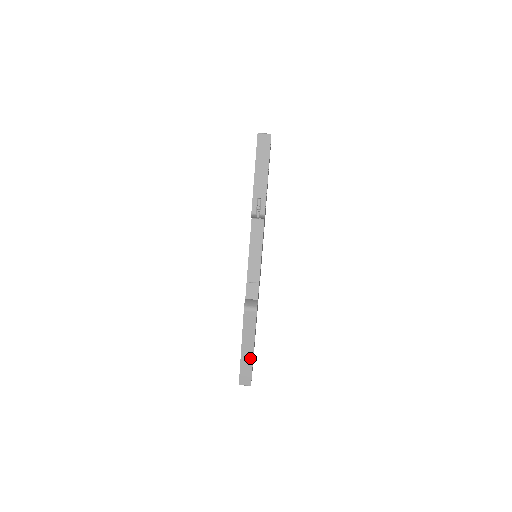
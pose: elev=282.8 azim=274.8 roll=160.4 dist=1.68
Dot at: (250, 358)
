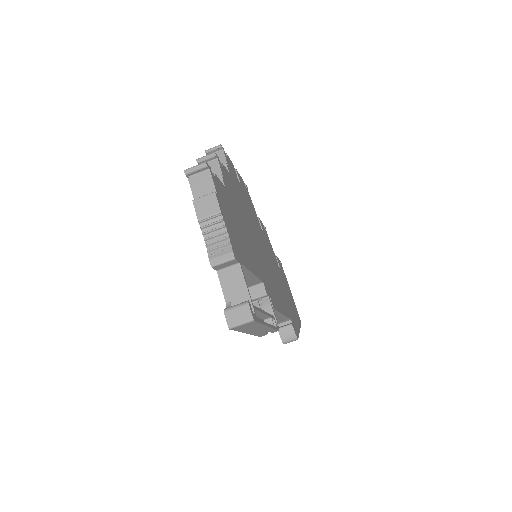
Dot at: occluded
